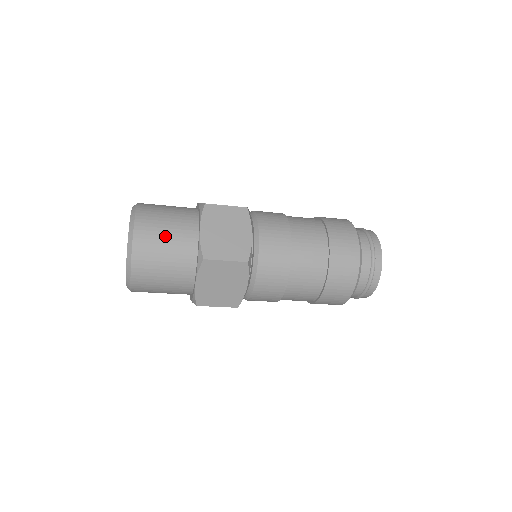
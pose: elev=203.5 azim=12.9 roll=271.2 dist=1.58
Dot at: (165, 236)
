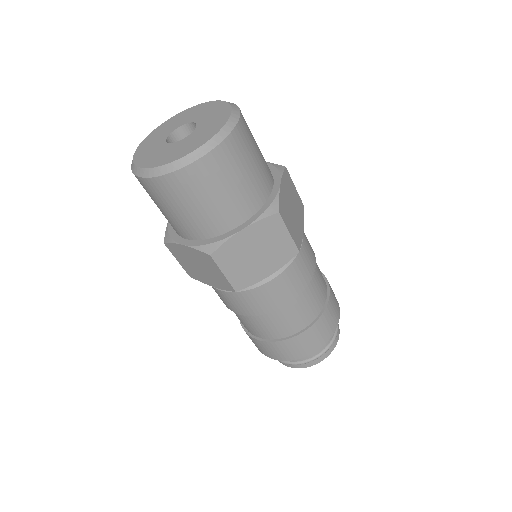
Dot at: (255, 157)
